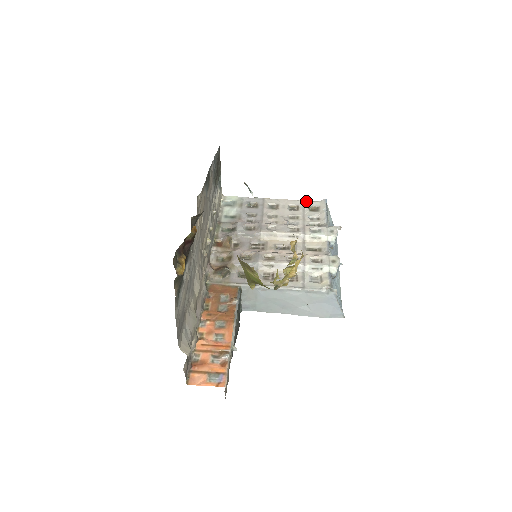
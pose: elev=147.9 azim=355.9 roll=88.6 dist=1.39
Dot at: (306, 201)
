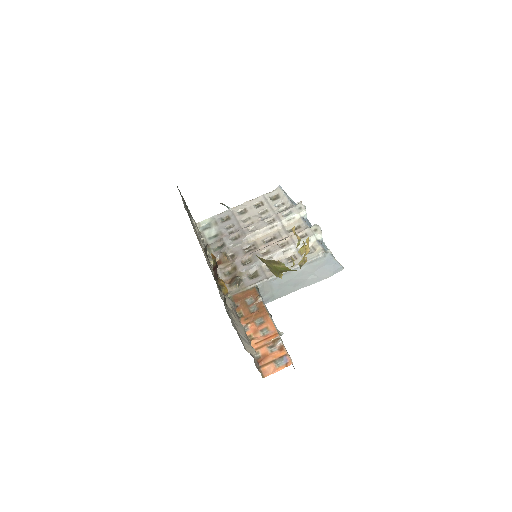
Dot at: (265, 195)
